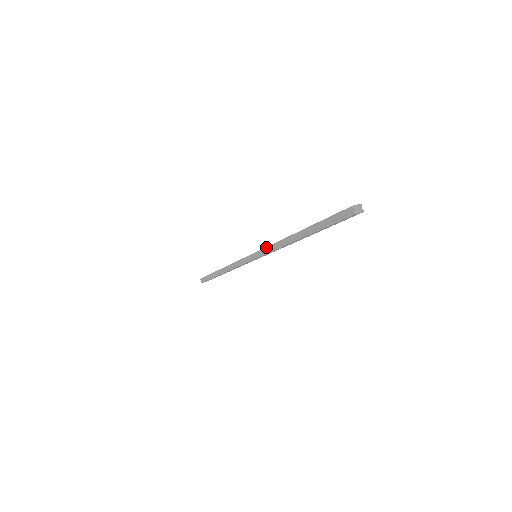
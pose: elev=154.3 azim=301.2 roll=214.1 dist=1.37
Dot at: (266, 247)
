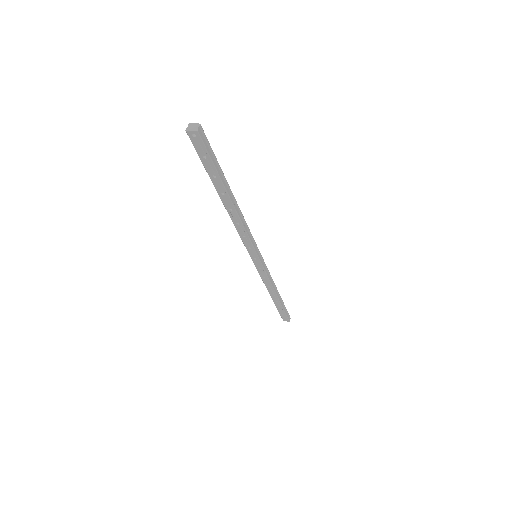
Dot at: occluded
